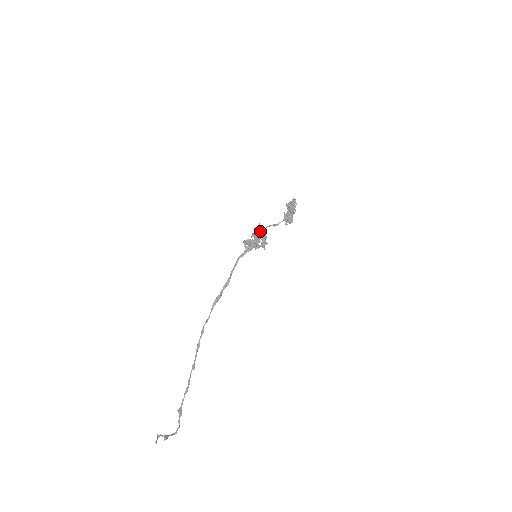
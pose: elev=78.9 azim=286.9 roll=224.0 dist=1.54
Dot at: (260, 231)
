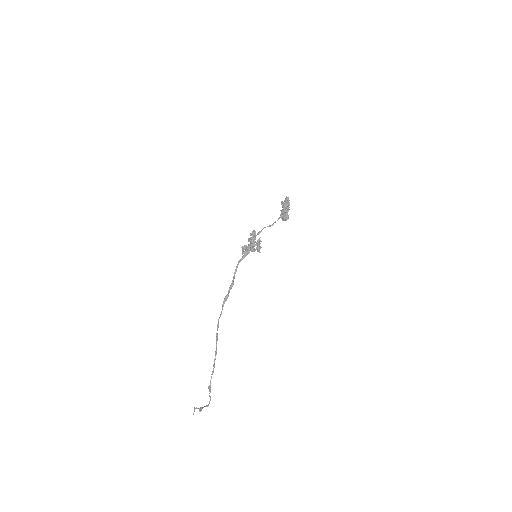
Dot at: (254, 236)
